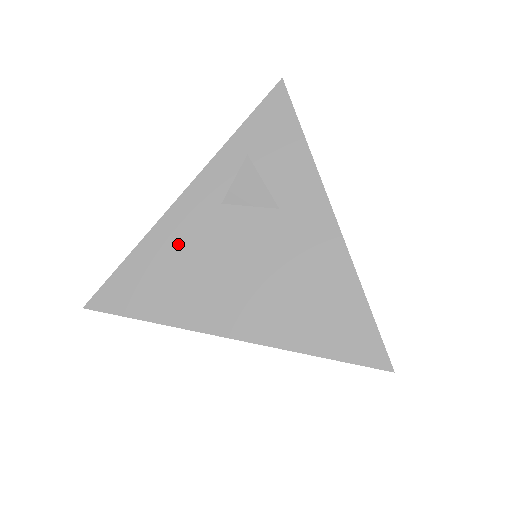
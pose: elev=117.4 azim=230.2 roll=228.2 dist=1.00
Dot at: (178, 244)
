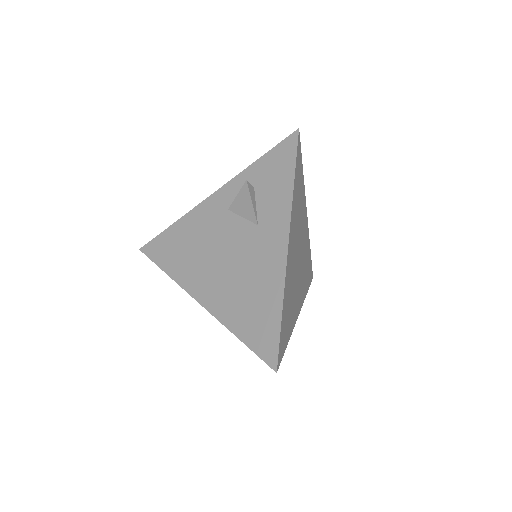
Dot at: (196, 228)
